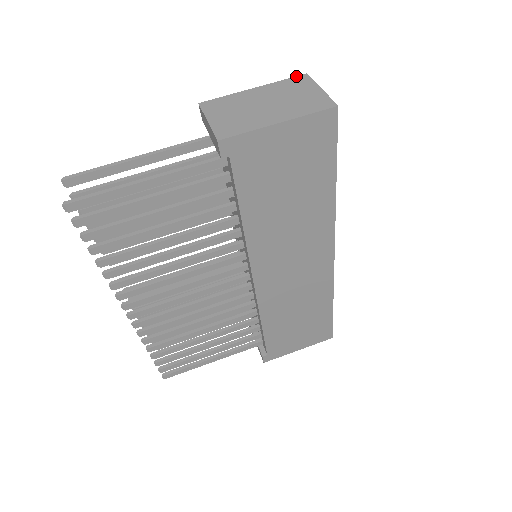
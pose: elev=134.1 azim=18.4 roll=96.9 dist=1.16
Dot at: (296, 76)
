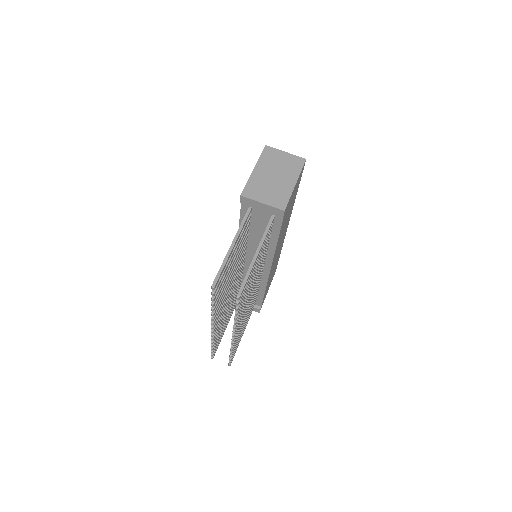
Dot at: (263, 150)
